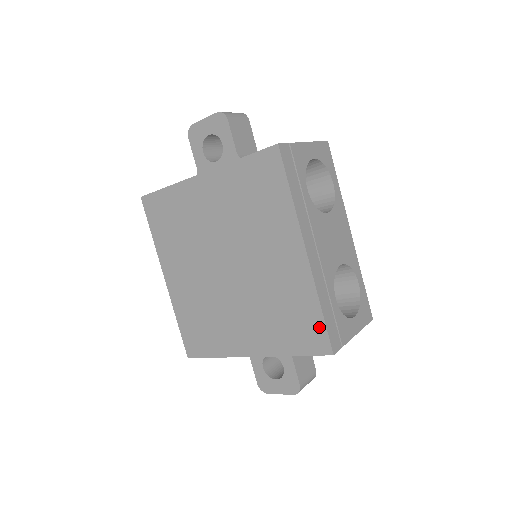
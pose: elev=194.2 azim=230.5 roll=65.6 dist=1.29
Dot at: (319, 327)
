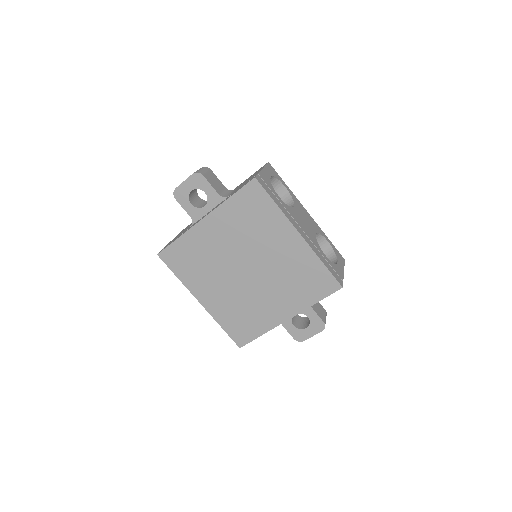
Dot at: (327, 276)
